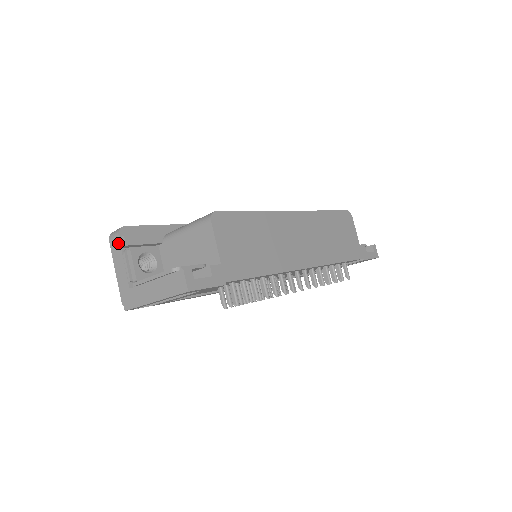
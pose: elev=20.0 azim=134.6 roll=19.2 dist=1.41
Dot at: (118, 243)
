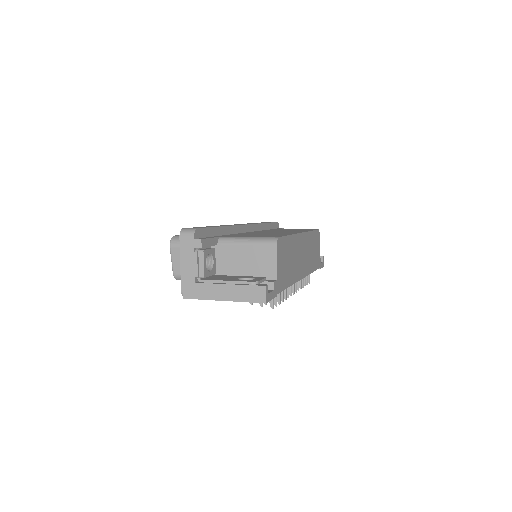
Dot at: (192, 243)
